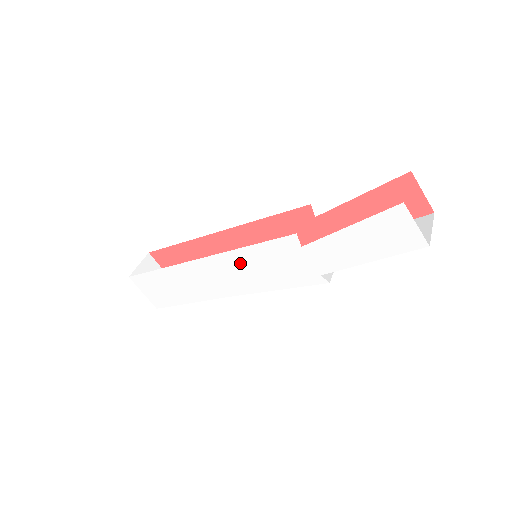
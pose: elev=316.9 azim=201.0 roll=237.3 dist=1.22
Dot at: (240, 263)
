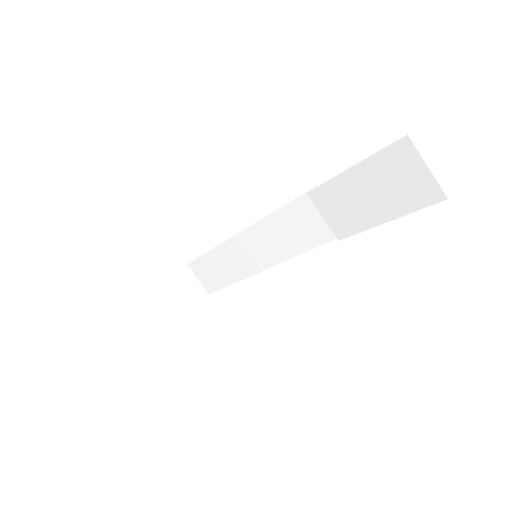
Dot at: occluded
